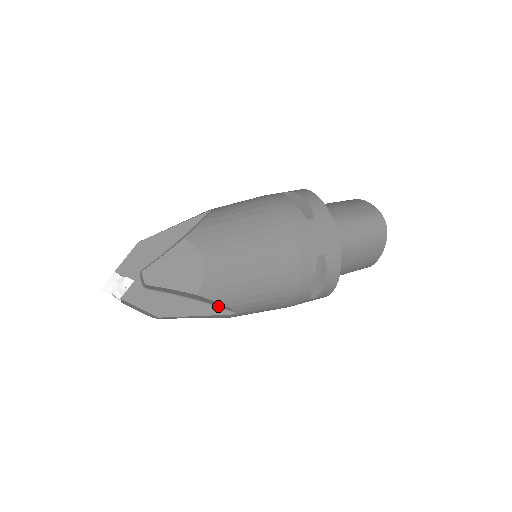
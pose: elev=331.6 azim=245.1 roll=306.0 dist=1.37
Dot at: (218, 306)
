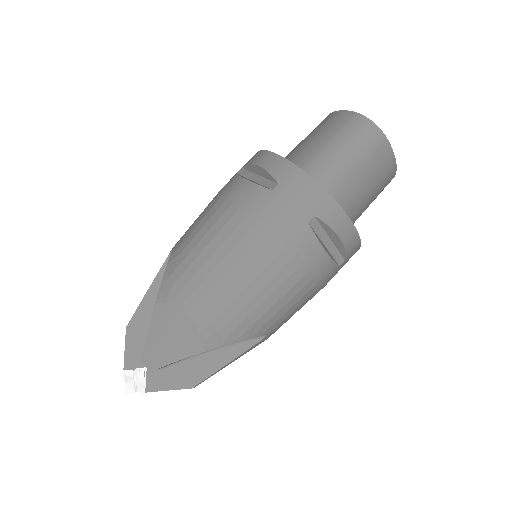
Dot at: (243, 340)
